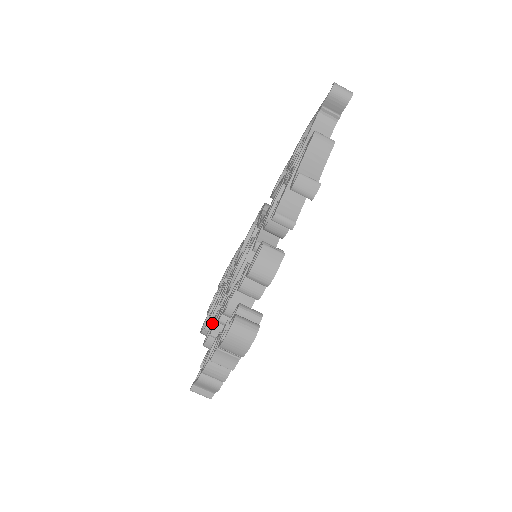
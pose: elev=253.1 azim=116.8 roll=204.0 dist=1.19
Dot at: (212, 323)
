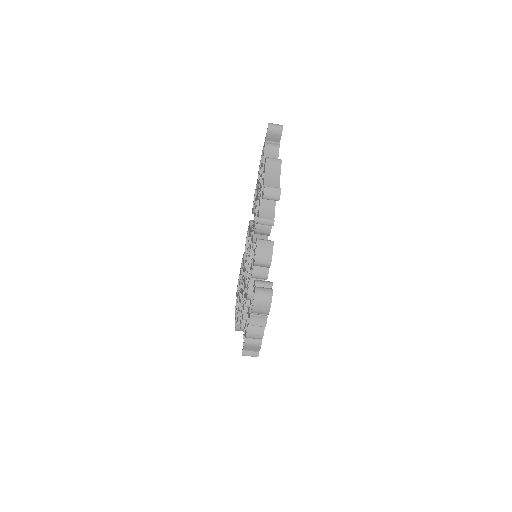
Dot at: (241, 313)
